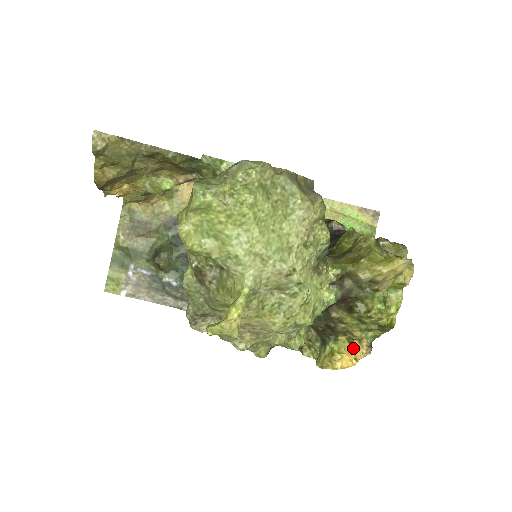
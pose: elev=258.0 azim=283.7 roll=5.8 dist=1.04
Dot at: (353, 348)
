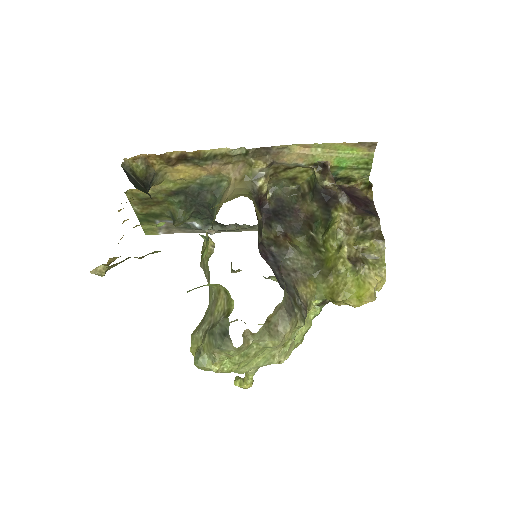
Dot at: occluded
